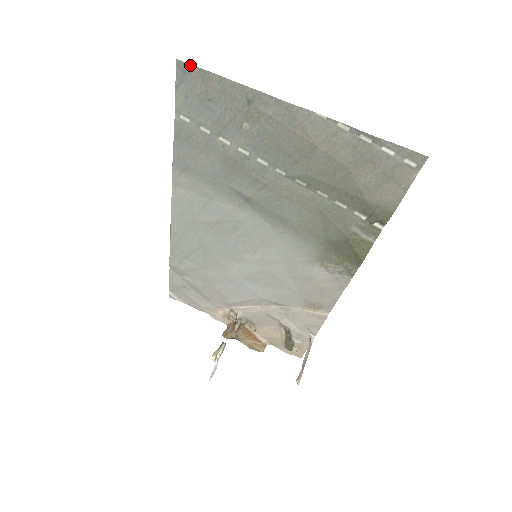
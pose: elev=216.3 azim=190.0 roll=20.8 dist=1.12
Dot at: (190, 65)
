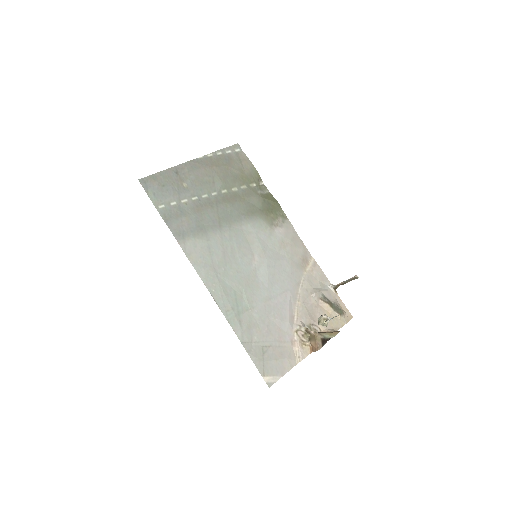
Dot at: (145, 178)
